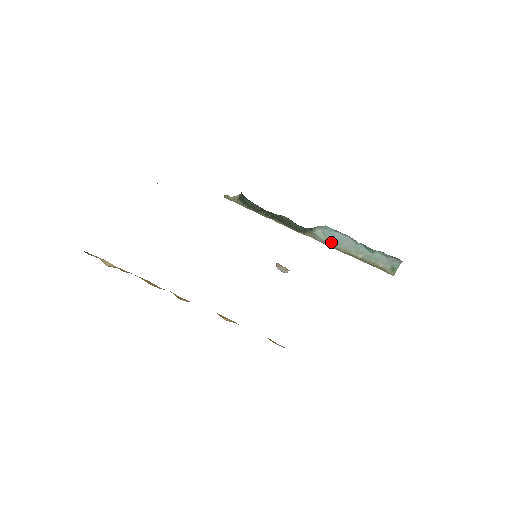
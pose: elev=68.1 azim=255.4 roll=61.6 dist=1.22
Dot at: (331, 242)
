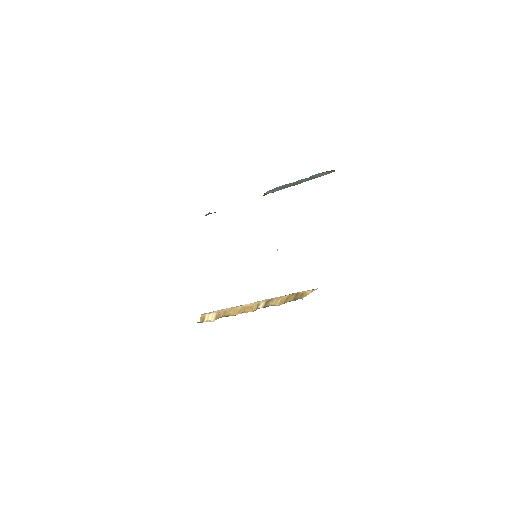
Dot at: (281, 189)
